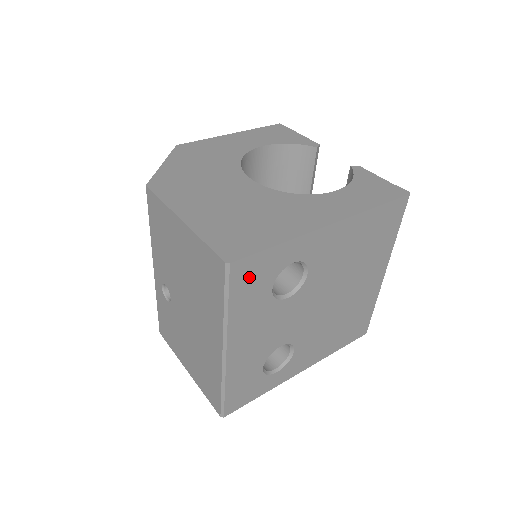
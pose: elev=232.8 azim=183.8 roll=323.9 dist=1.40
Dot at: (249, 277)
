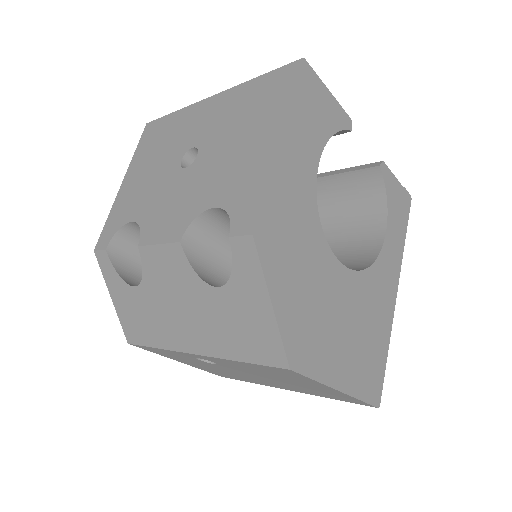
Dot at: occluded
